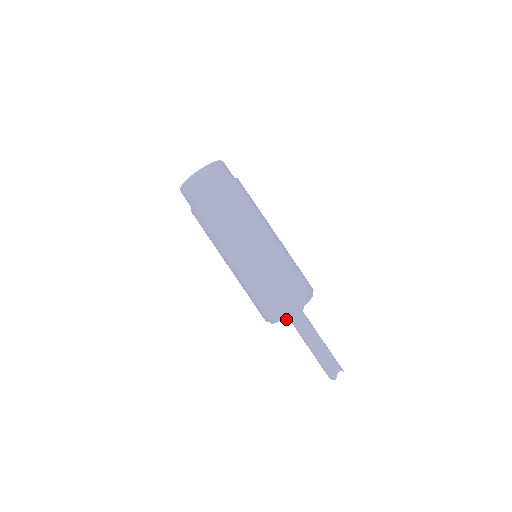
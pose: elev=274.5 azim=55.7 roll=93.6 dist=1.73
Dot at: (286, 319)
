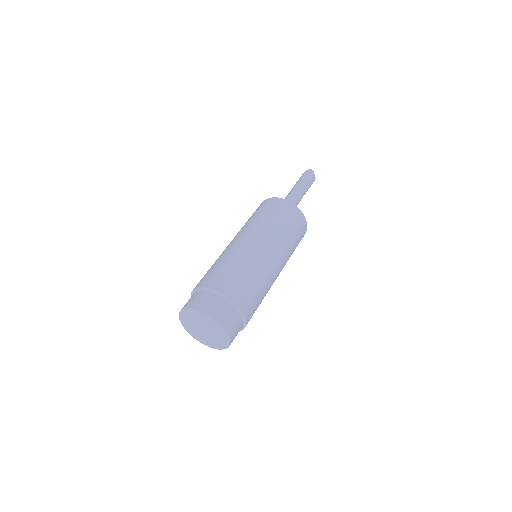
Dot at: occluded
